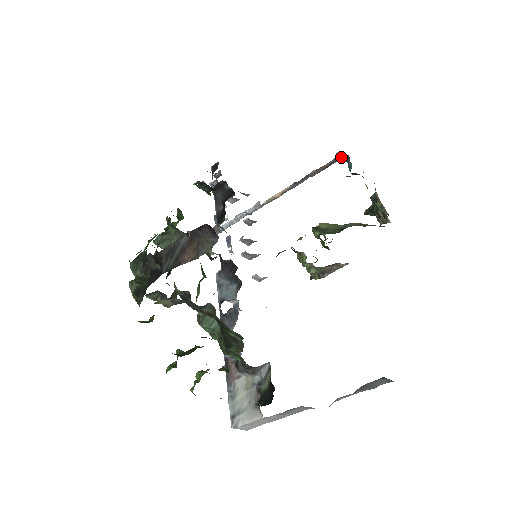
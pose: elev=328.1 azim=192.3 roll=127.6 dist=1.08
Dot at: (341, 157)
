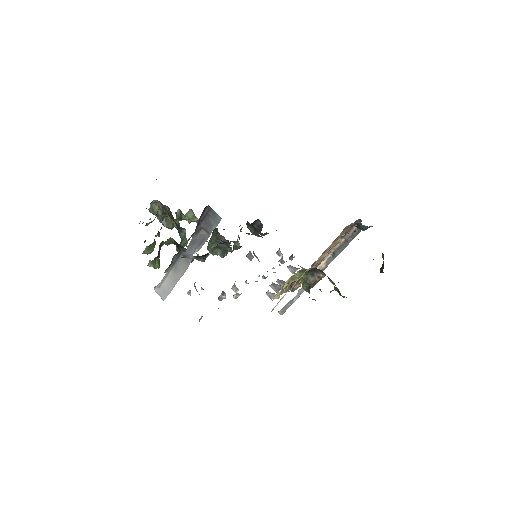
Dot at: occluded
